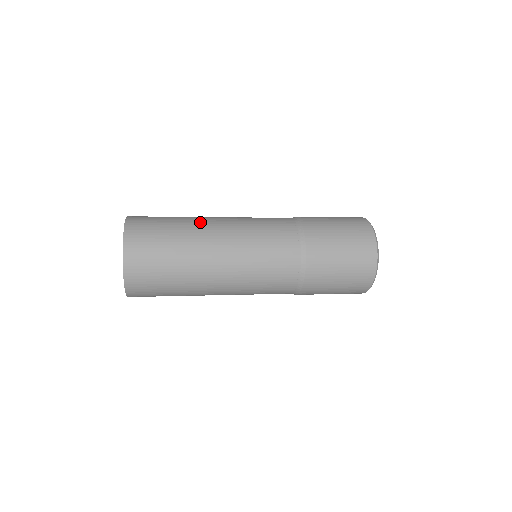
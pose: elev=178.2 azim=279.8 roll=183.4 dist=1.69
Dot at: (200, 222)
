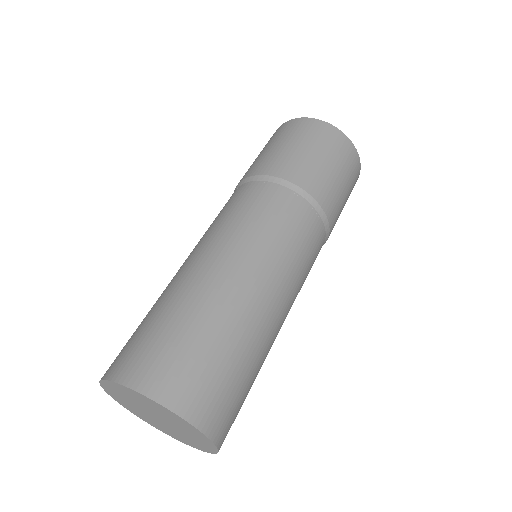
Dot at: (272, 341)
